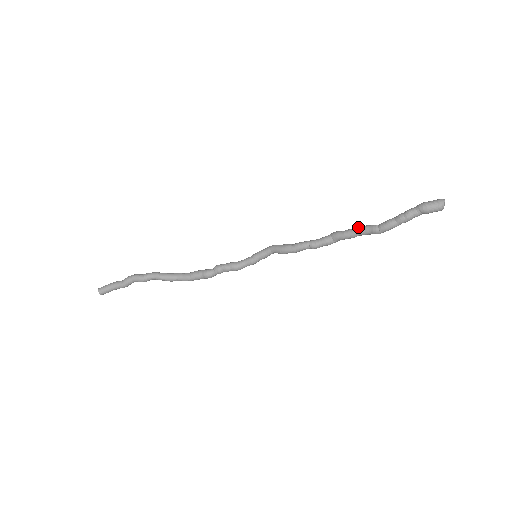
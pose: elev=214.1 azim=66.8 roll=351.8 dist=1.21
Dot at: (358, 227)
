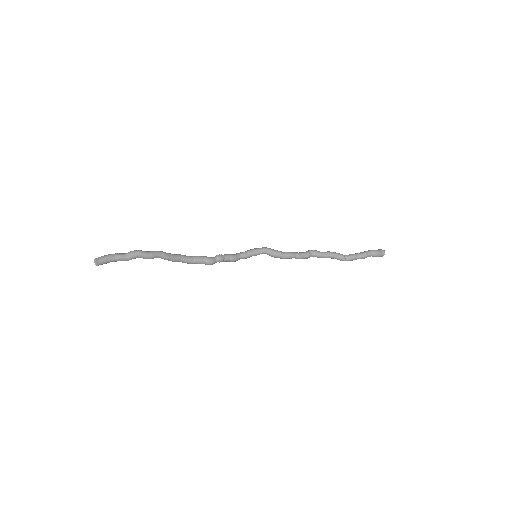
Dot at: (332, 253)
